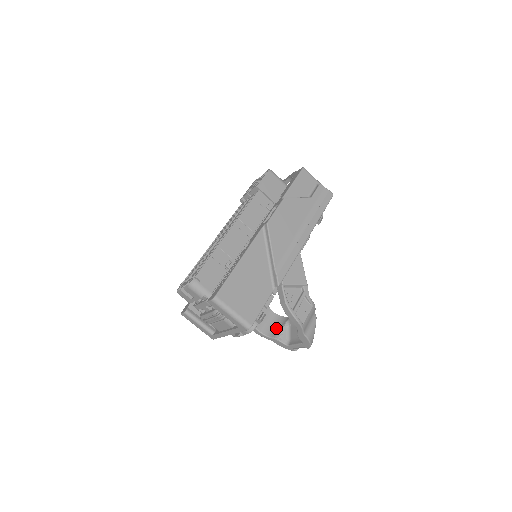
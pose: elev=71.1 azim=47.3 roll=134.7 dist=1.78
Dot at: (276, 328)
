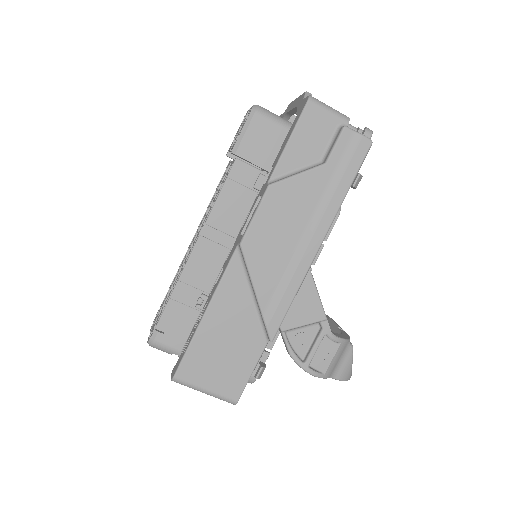
Dot at: occluded
